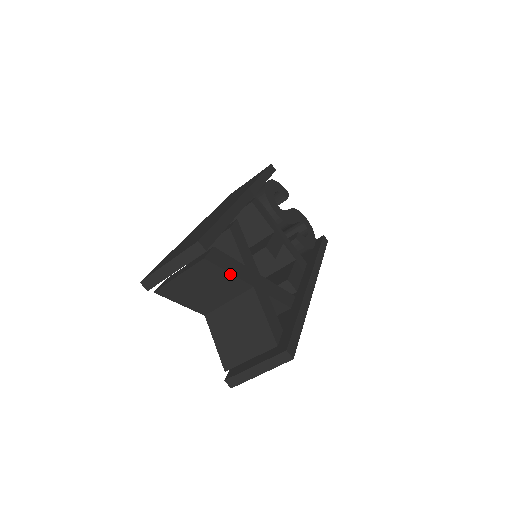
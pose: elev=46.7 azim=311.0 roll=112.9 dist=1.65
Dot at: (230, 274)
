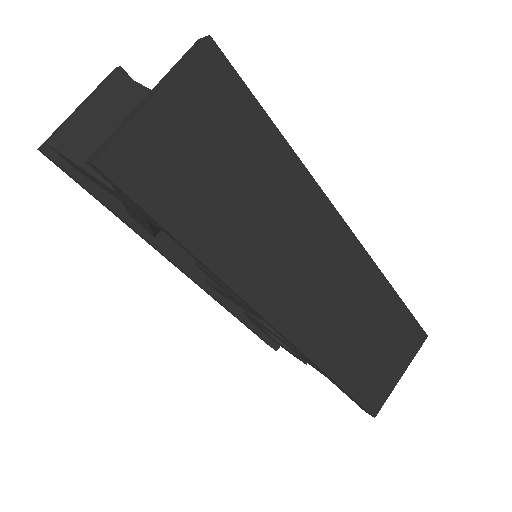
Dot at: occluded
